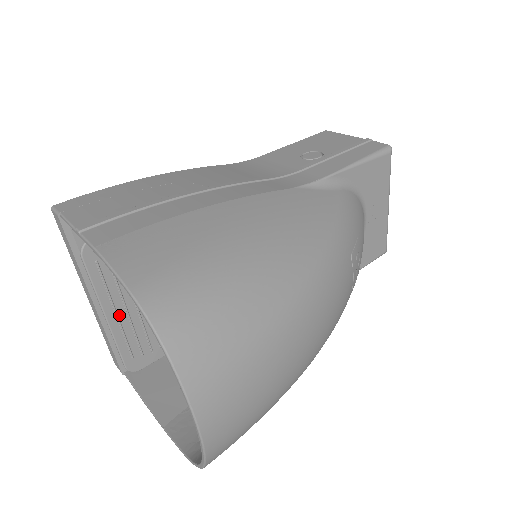
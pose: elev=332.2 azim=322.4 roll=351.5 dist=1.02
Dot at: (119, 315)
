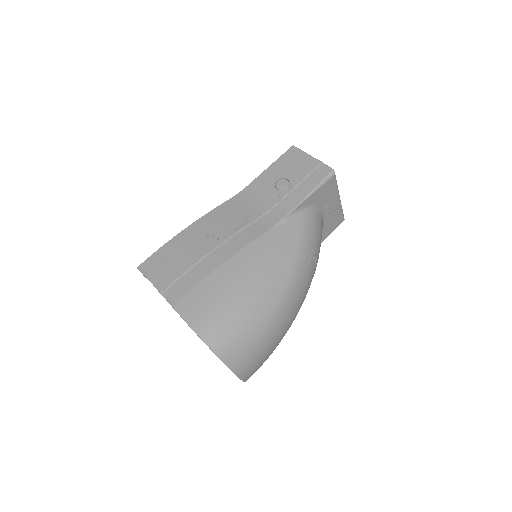
Dot at: occluded
